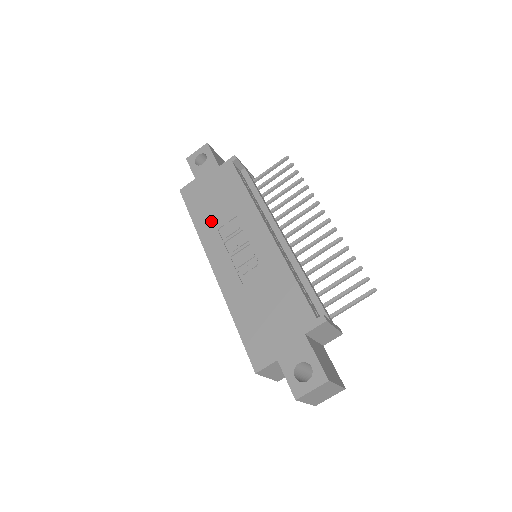
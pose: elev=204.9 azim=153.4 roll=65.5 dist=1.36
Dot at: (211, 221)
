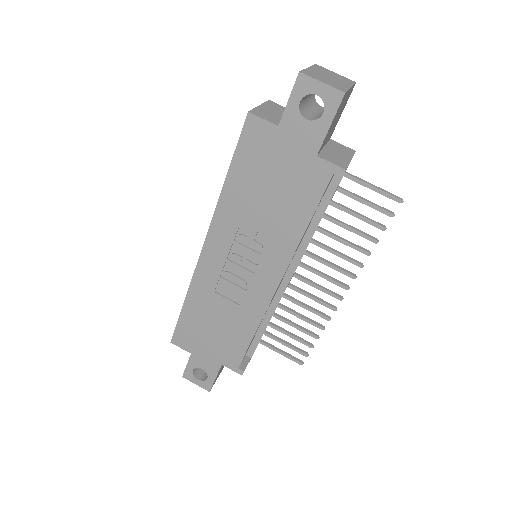
Dot at: (243, 207)
